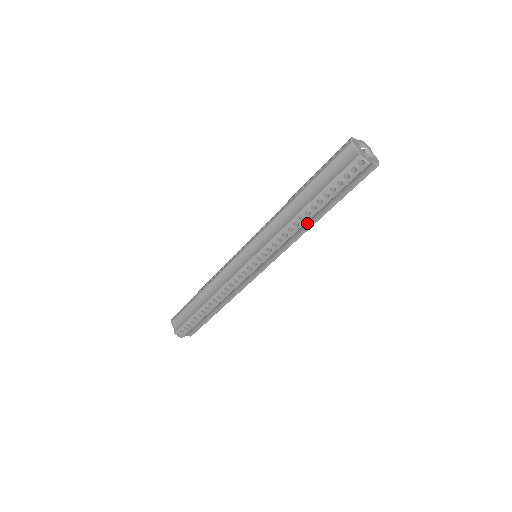
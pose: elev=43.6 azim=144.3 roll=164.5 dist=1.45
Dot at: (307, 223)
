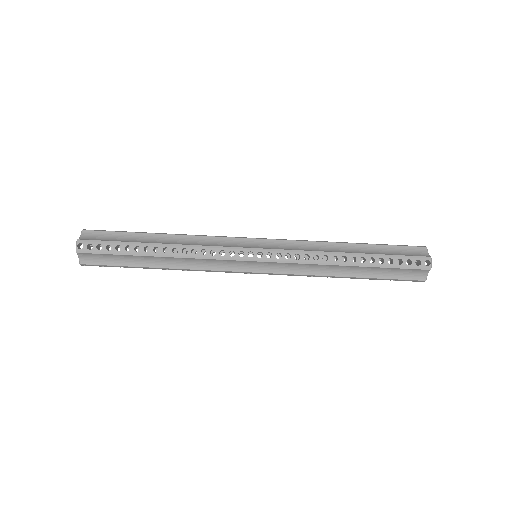
Dot at: (338, 269)
